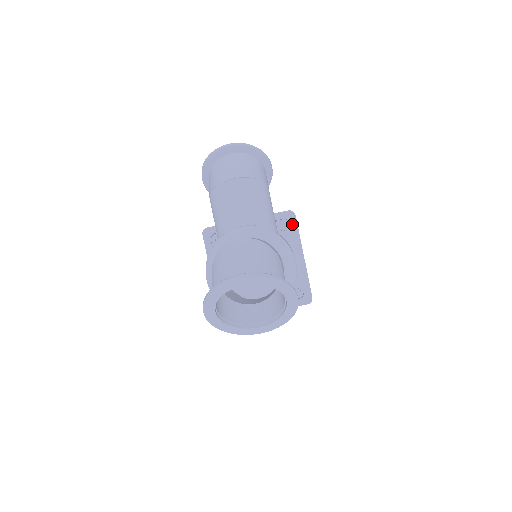
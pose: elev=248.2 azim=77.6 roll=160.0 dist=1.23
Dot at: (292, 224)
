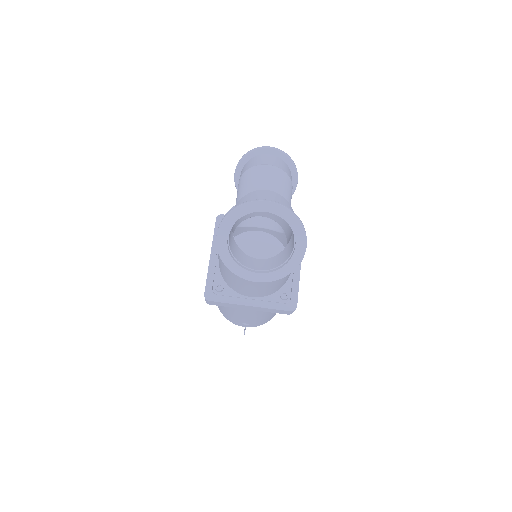
Dot at: occluded
